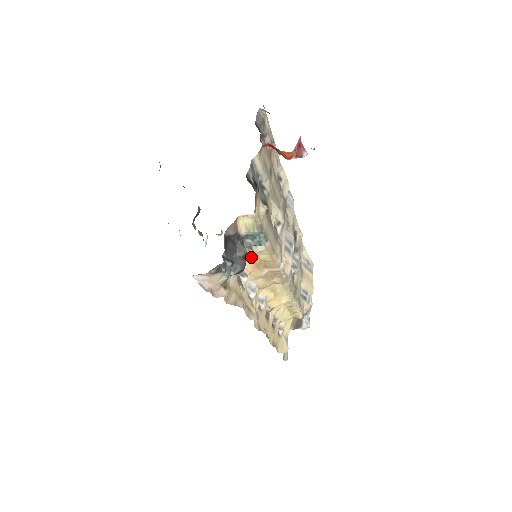
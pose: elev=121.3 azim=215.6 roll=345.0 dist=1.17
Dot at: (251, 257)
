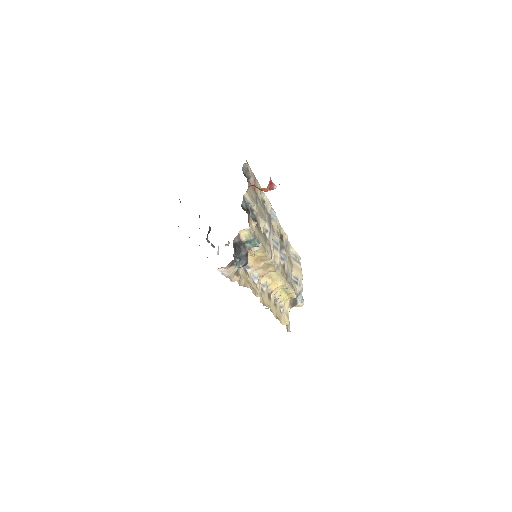
Dot at: (251, 255)
